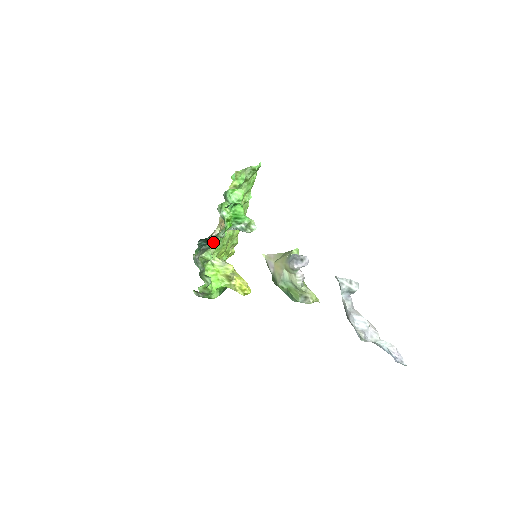
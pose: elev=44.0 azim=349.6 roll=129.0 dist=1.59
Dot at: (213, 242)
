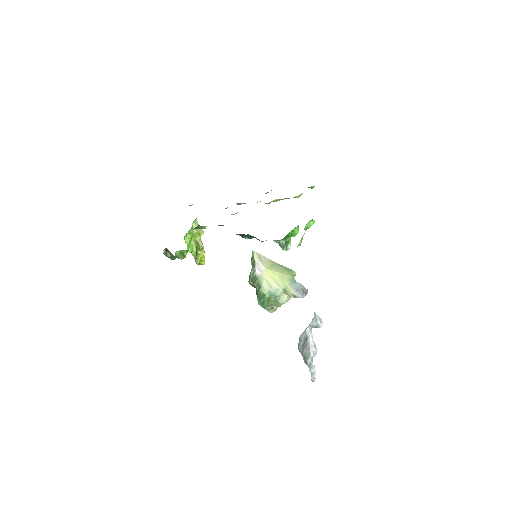
Dot at: (246, 237)
